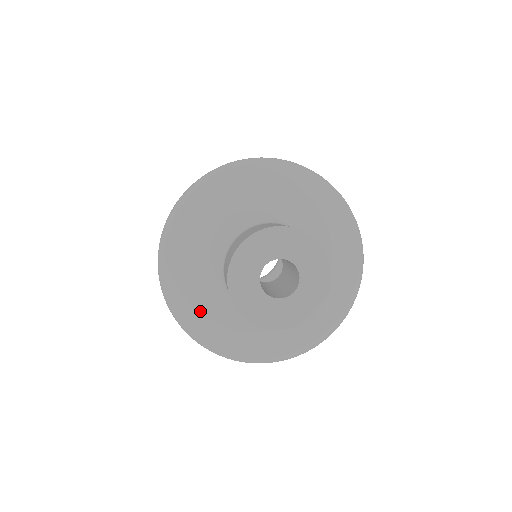
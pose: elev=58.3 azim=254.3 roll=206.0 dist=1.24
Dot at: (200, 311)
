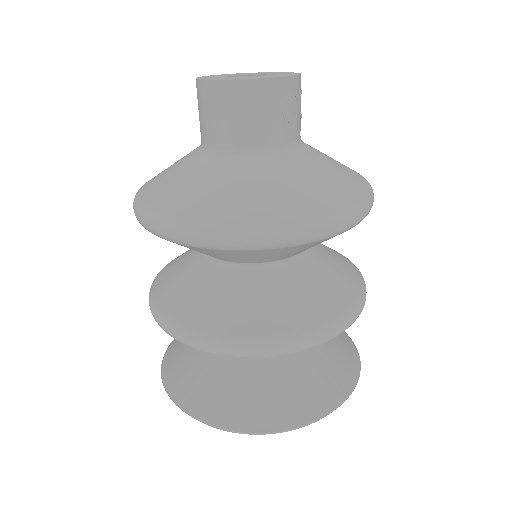
Dot at: (186, 189)
